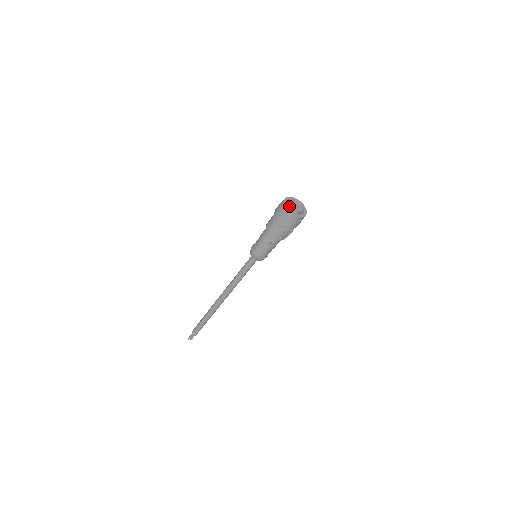
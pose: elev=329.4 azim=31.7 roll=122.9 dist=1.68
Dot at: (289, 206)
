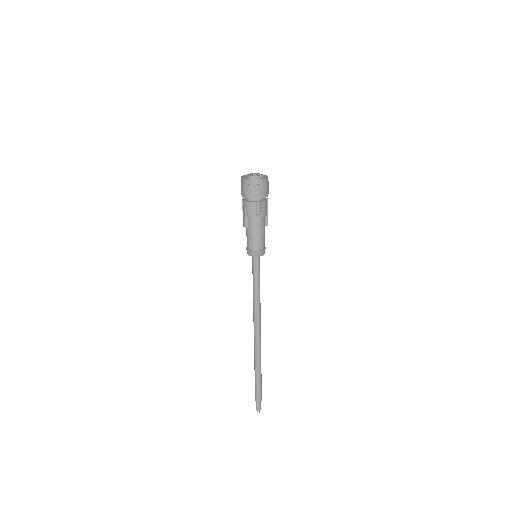
Dot at: (247, 176)
